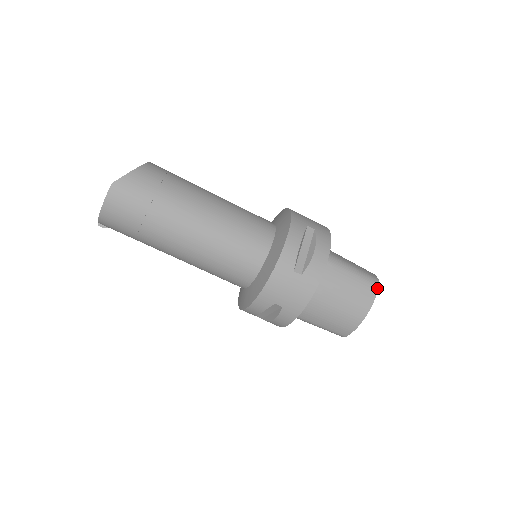
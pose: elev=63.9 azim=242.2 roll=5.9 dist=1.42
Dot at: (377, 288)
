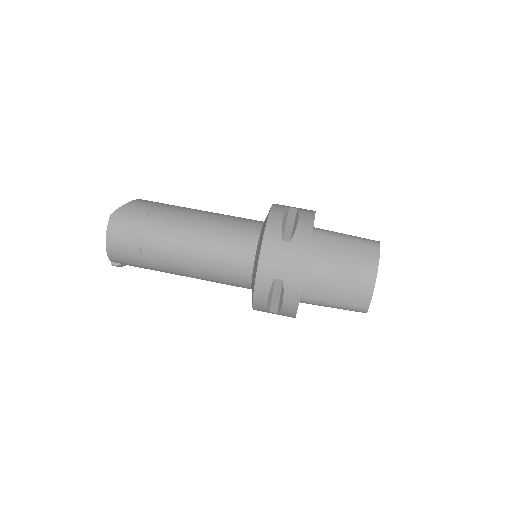
Dot at: (379, 247)
